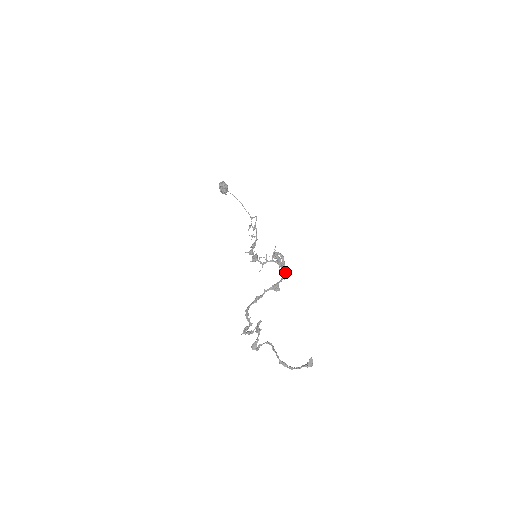
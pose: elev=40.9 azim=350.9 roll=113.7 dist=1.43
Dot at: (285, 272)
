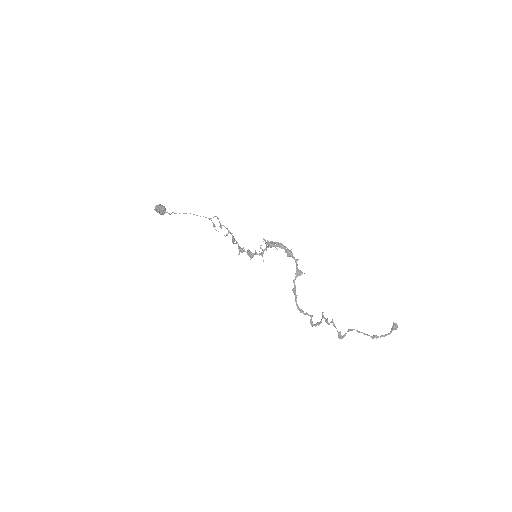
Dot at: (292, 254)
